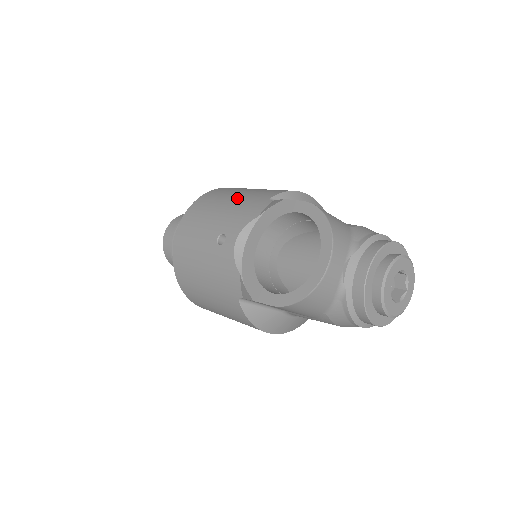
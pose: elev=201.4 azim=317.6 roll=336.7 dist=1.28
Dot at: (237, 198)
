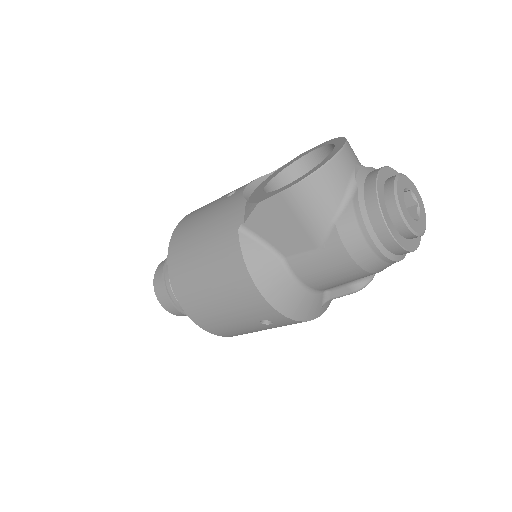
Dot at: occluded
